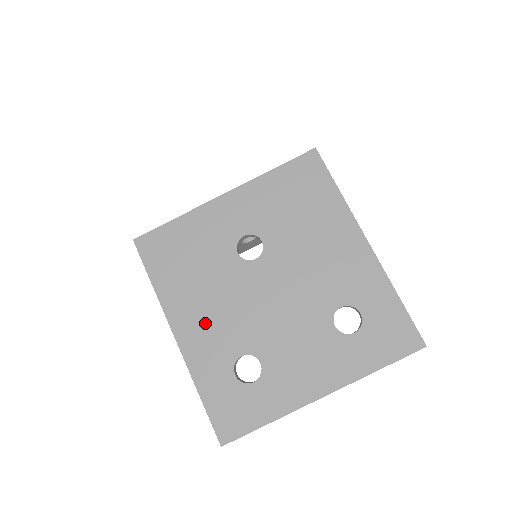
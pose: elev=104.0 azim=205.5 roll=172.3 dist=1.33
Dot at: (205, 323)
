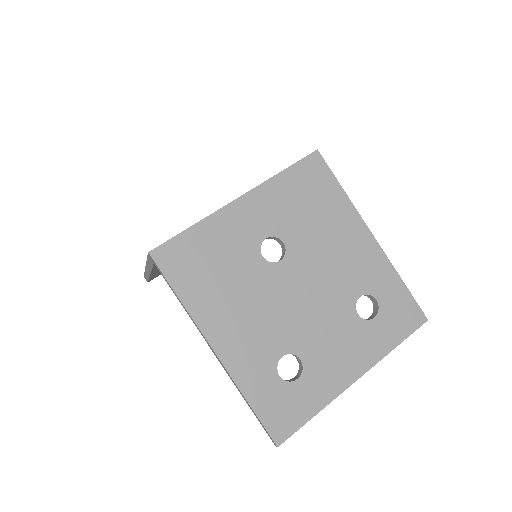
Dot at: (242, 330)
